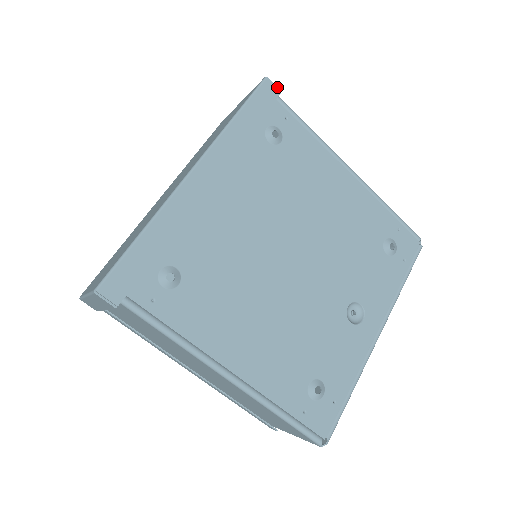
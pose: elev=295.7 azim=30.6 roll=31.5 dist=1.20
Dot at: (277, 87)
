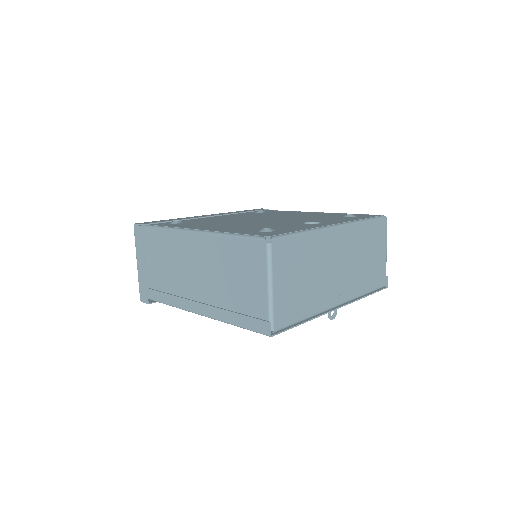
Dot at: occluded
